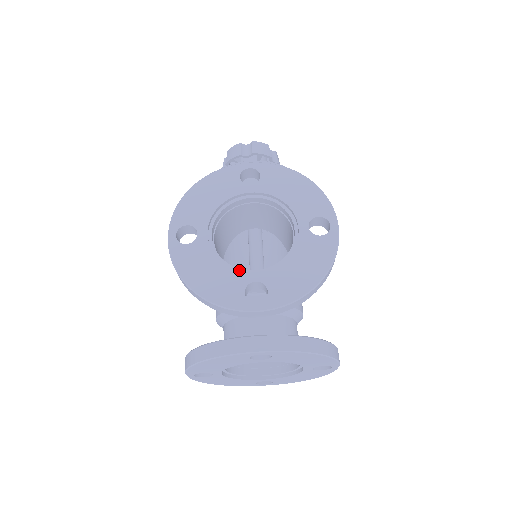
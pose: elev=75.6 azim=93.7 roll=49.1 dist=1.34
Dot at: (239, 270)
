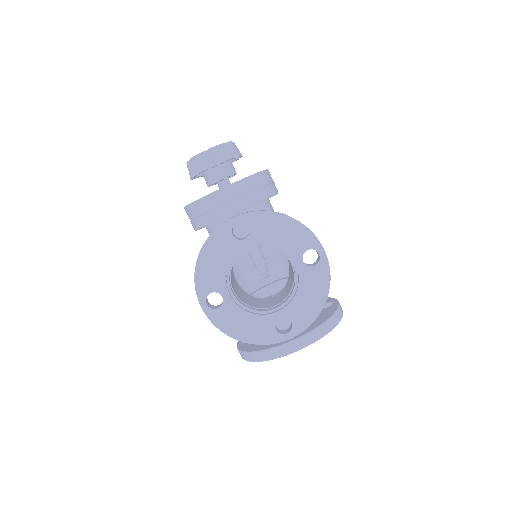
Dot at: (265, 315)
